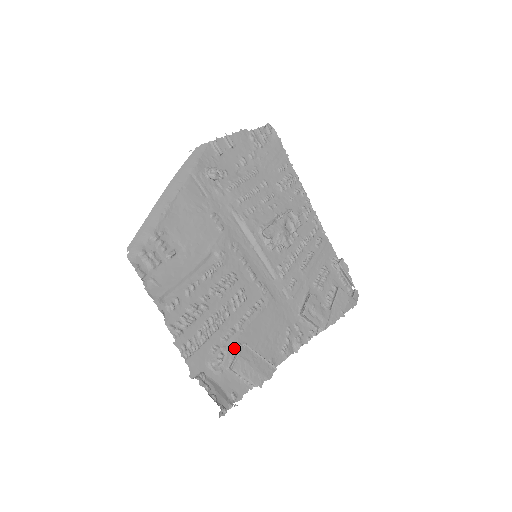
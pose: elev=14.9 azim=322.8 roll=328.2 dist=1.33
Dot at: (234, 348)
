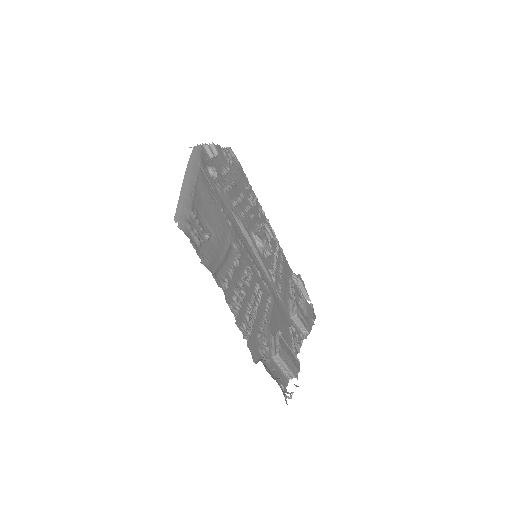
Dot at: (270, 338)
